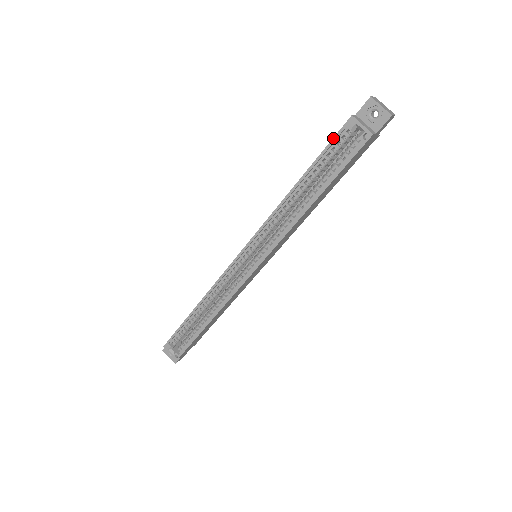
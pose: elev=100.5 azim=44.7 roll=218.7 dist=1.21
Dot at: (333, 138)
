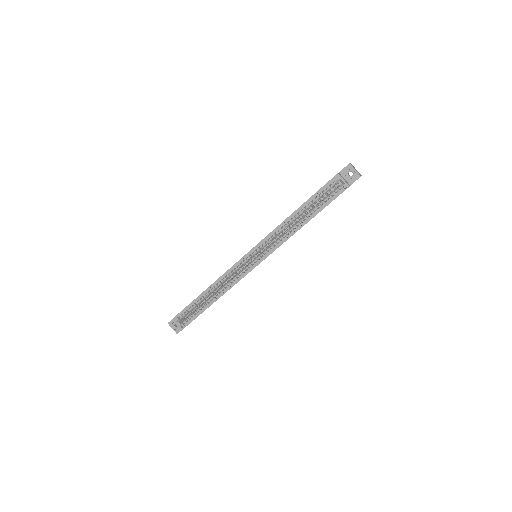
Dot at: (324, 185)
